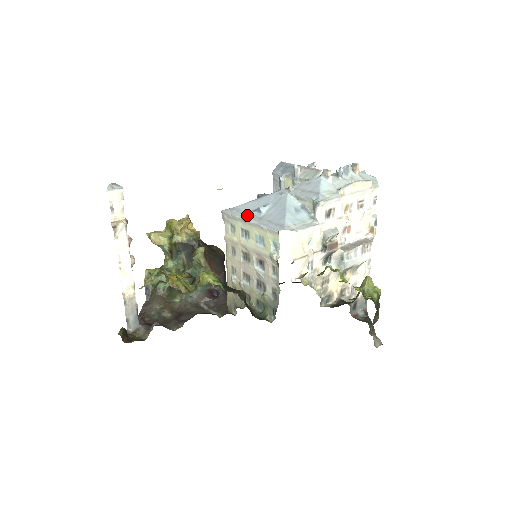
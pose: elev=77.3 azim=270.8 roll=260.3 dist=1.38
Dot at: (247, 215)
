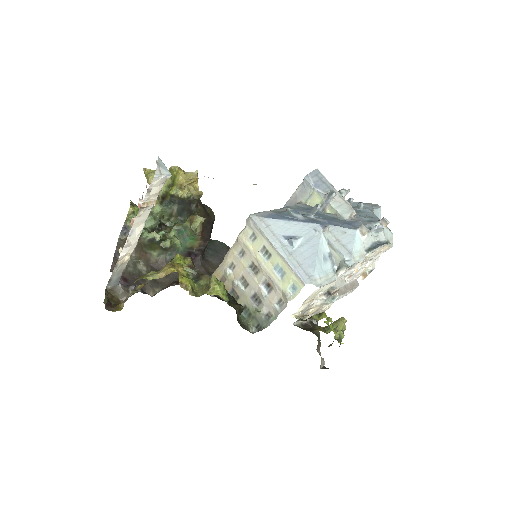
Dot at: (277, 240)
